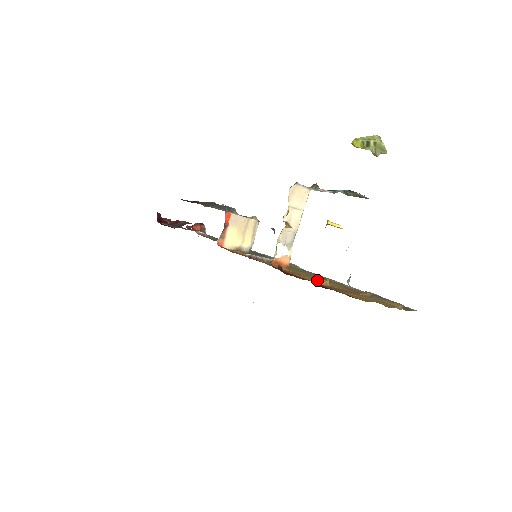
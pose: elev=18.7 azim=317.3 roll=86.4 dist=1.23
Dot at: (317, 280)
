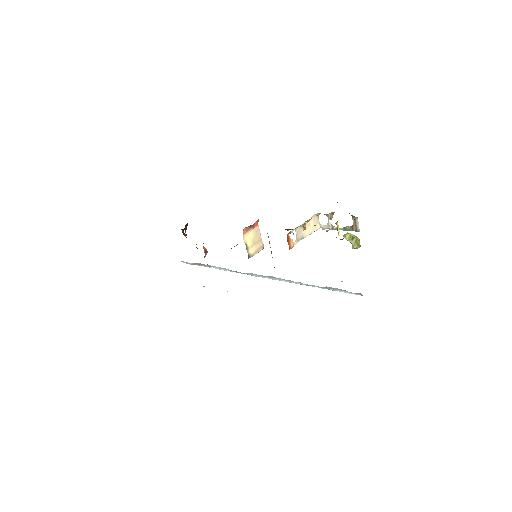
Dot at: occluded
